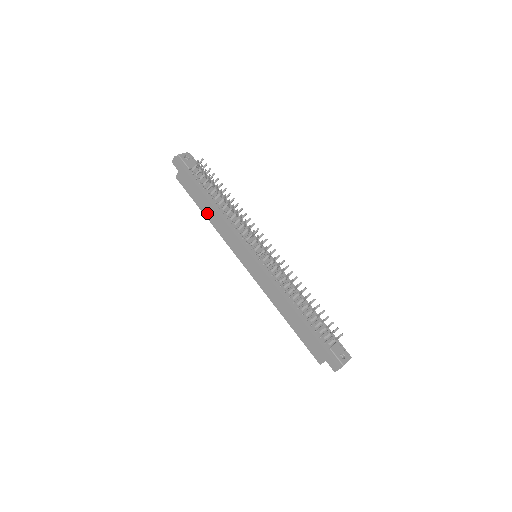
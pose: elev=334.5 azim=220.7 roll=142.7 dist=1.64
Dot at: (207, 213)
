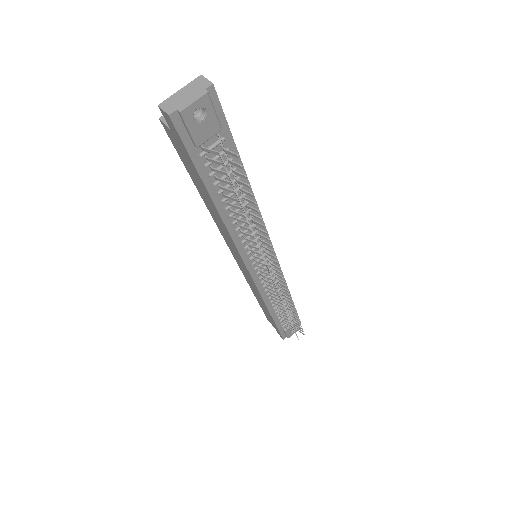
Dot at: (205, 200)
